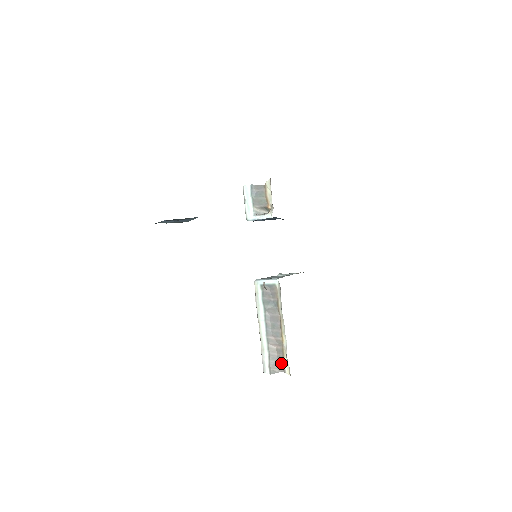
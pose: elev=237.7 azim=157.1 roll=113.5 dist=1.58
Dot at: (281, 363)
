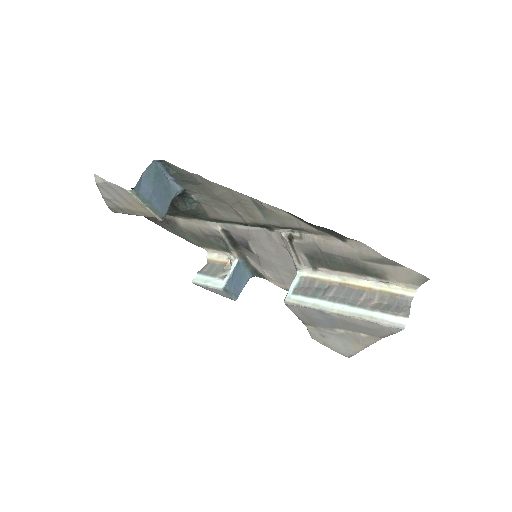
Dot at: (398, 300)
